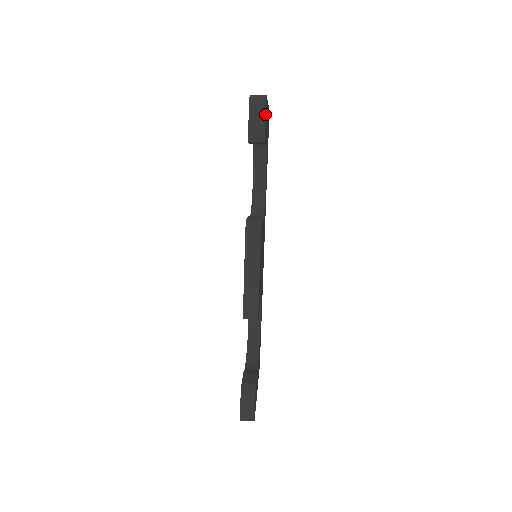
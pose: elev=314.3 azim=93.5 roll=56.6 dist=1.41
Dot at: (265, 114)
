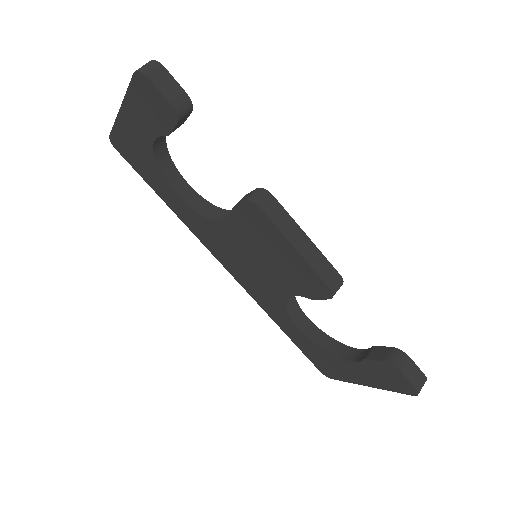
Dot at: (171, 75)
